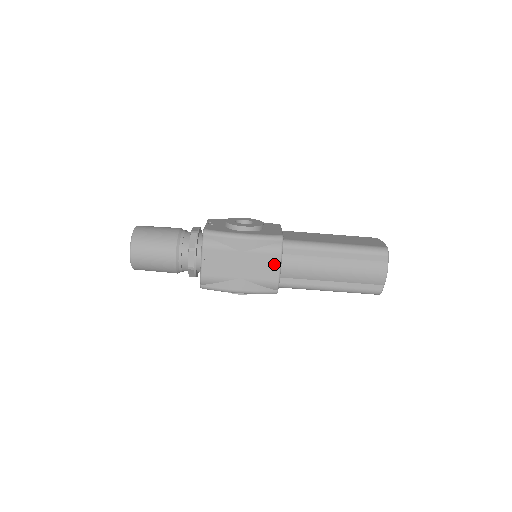
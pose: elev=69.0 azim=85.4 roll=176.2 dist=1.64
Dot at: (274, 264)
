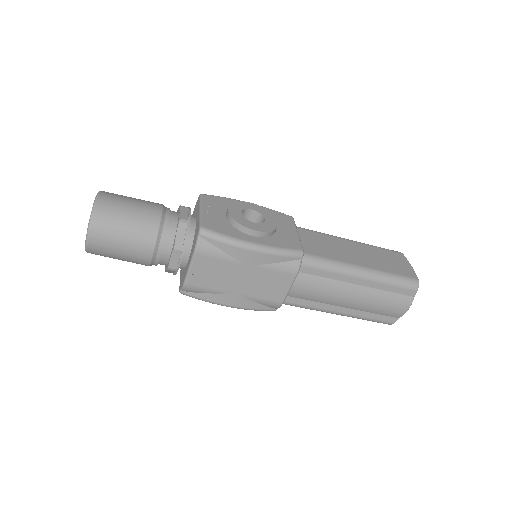
Dot at: (284, 284)
